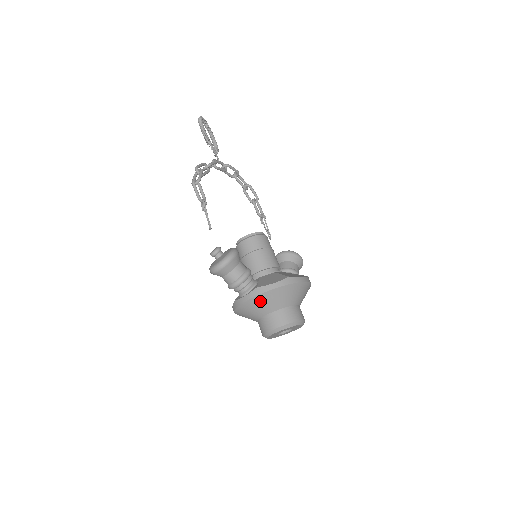
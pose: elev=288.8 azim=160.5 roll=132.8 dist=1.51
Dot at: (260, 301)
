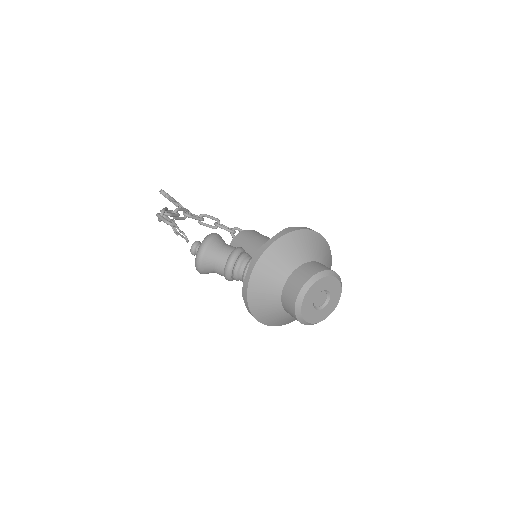
Dot at: (265, 267)
